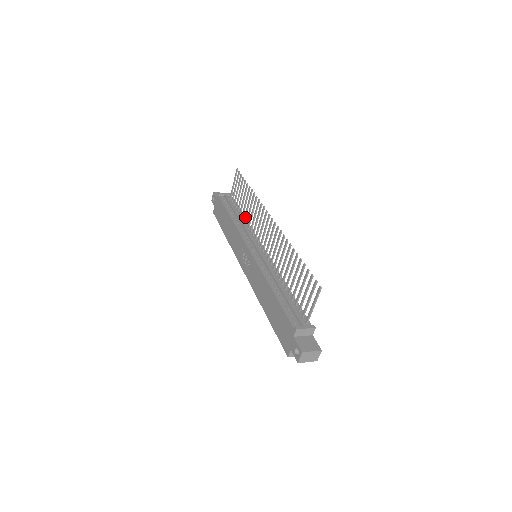
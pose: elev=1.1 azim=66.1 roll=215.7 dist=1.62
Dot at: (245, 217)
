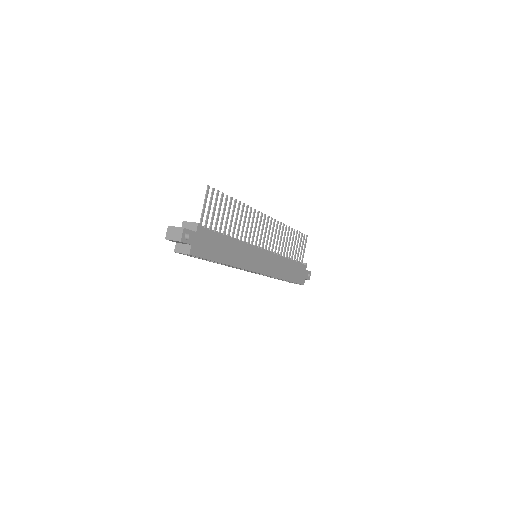
Dot at: (284, 253)
